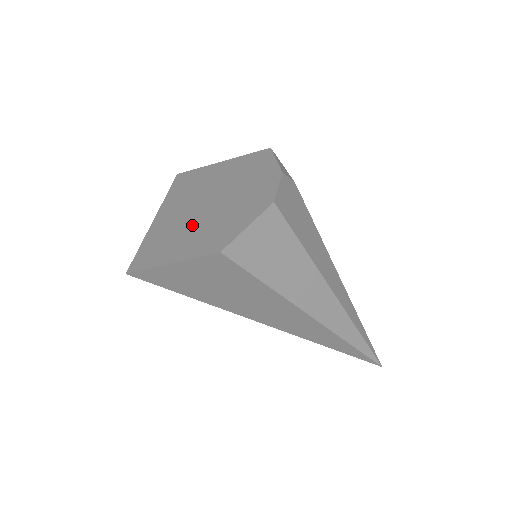
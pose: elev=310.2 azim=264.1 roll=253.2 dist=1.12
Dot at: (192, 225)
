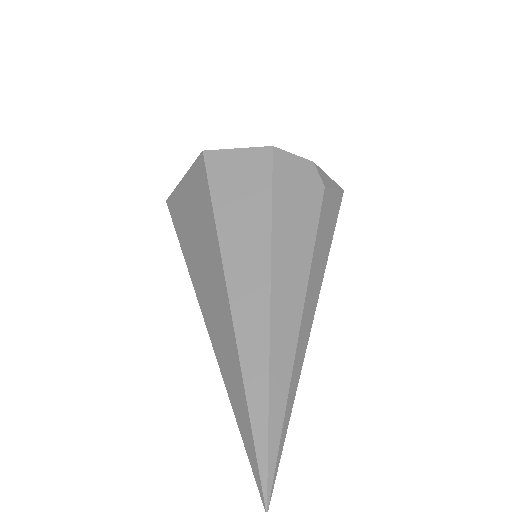
Dot at: occluded
